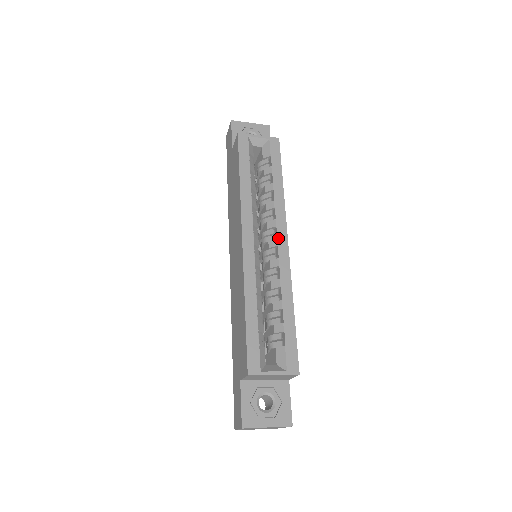
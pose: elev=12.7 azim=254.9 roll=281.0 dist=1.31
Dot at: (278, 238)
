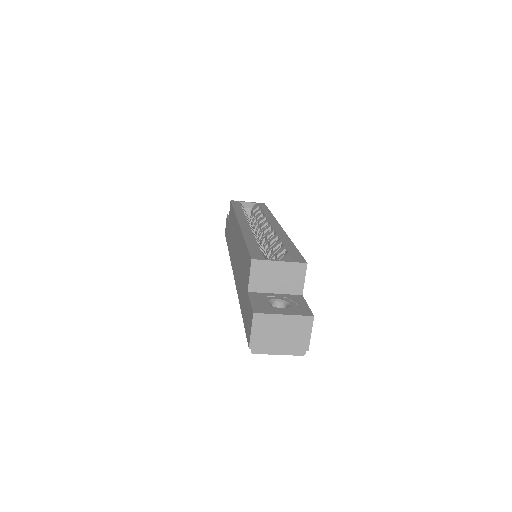
Dot at: (271, 224)
